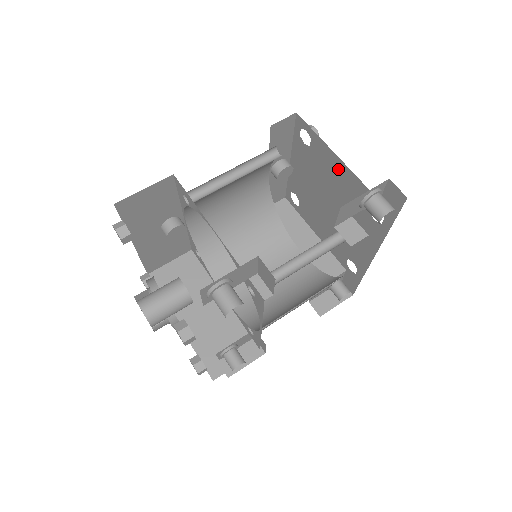
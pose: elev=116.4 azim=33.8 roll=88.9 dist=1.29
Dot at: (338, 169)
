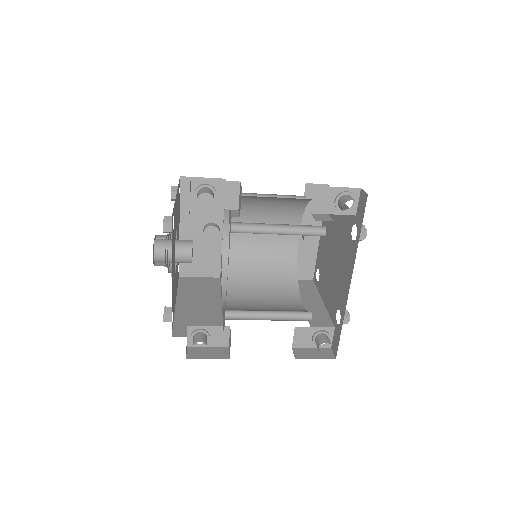
Dot at: occluded
